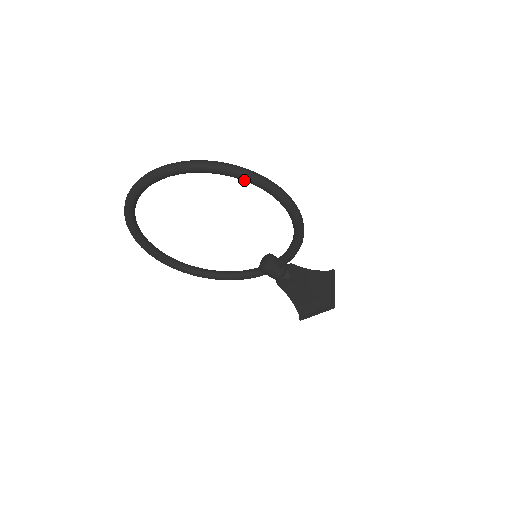
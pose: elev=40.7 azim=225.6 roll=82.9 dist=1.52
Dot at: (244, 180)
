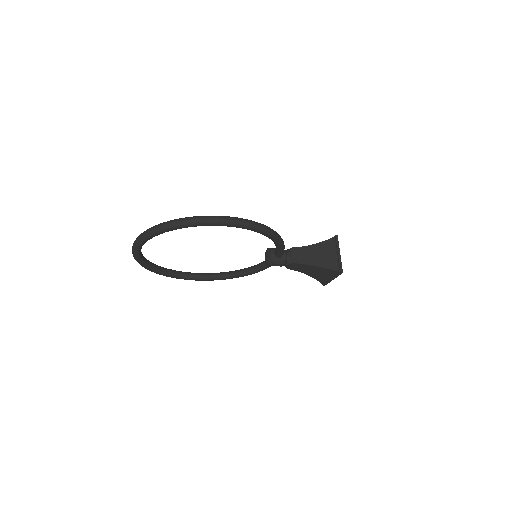
Dot at: occluded
